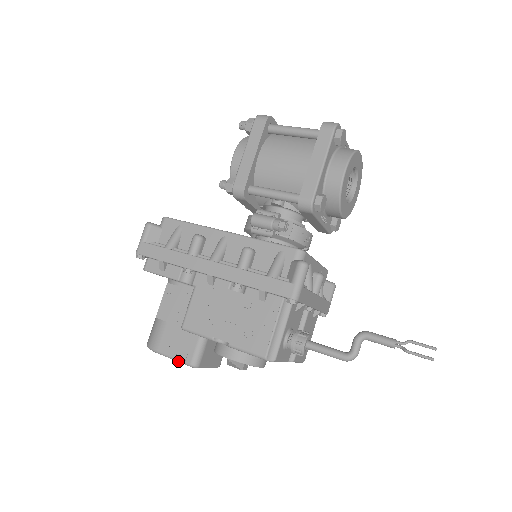
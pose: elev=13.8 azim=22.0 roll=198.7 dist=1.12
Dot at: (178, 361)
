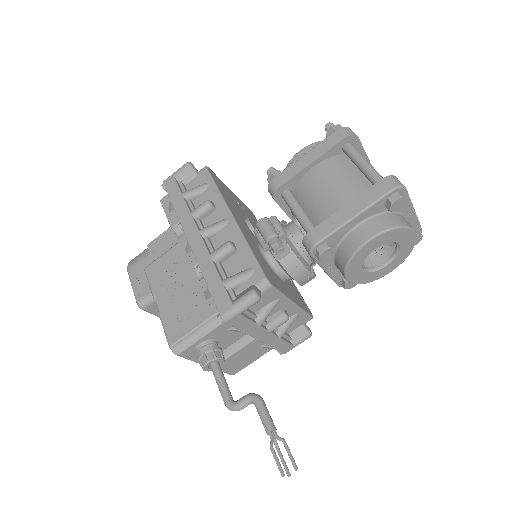
Dot at: (134, 292)
